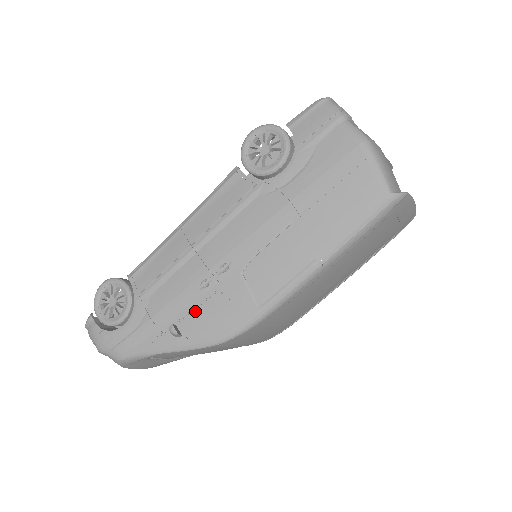
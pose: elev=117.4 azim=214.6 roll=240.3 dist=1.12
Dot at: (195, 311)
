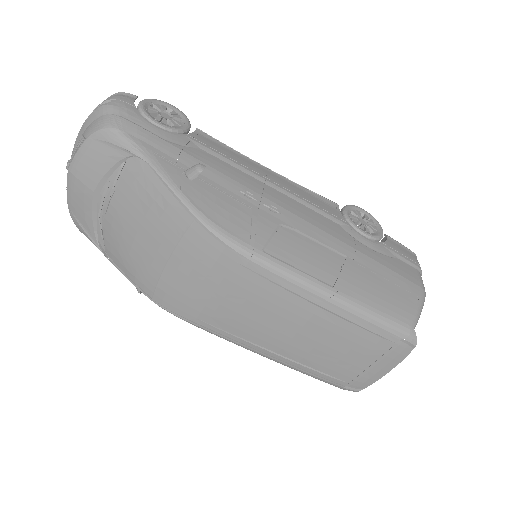
Dot at: (218, 191)
